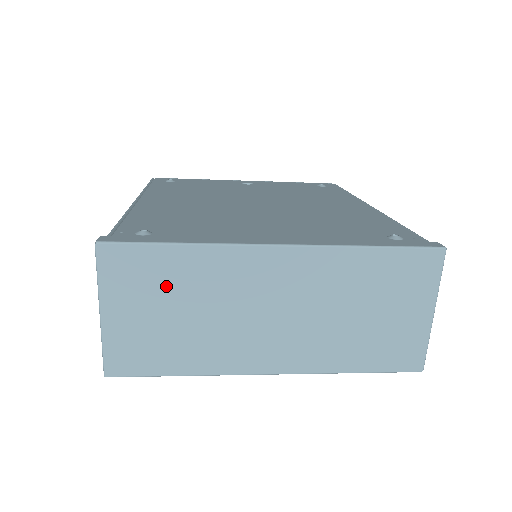
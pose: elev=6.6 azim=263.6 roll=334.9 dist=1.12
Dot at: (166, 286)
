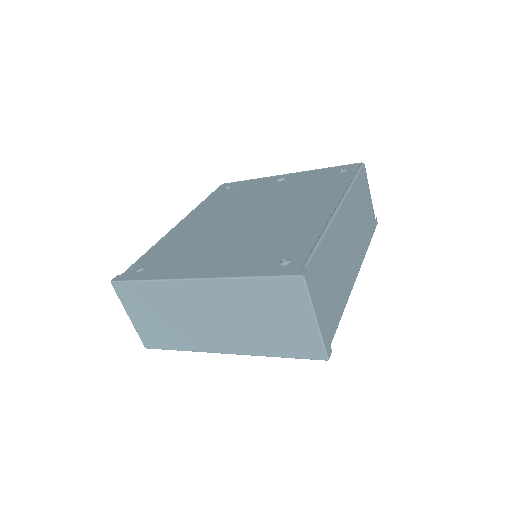
Dot at: (150, 303)
